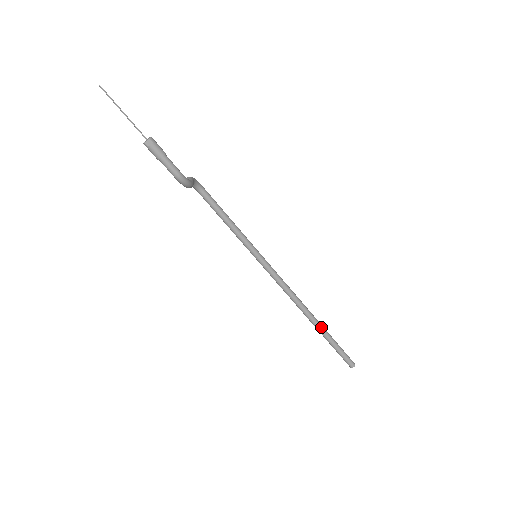
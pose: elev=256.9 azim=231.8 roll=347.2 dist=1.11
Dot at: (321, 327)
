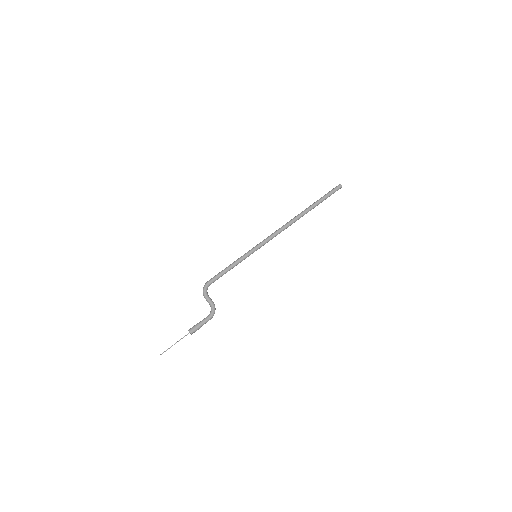
Dot at: (310, 210)
